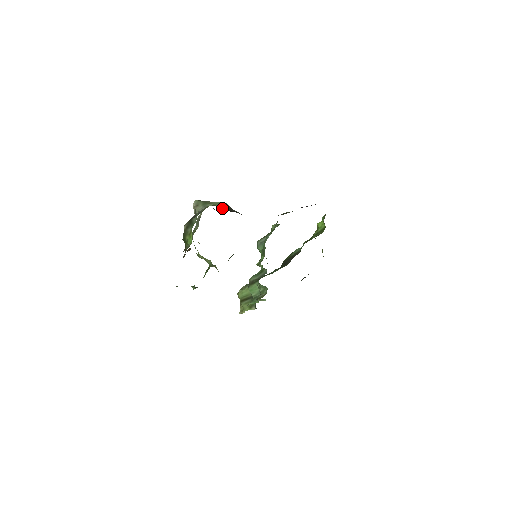
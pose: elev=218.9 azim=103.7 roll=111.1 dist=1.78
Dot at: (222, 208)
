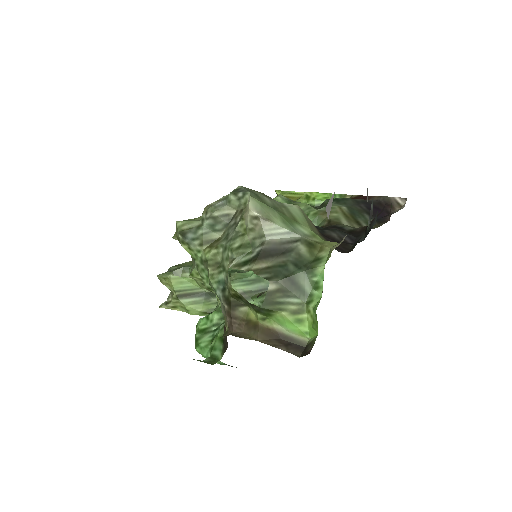
Dot at: (326, 240)
